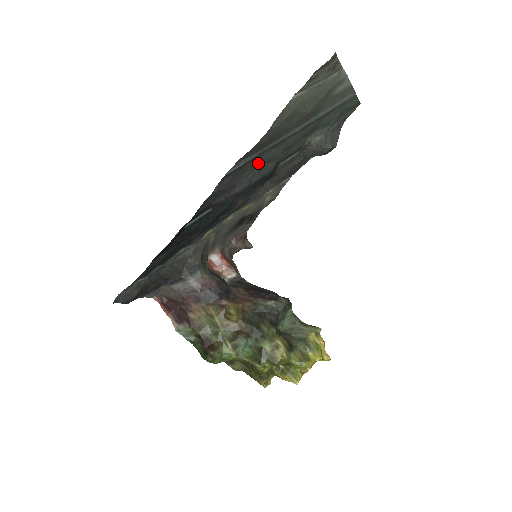
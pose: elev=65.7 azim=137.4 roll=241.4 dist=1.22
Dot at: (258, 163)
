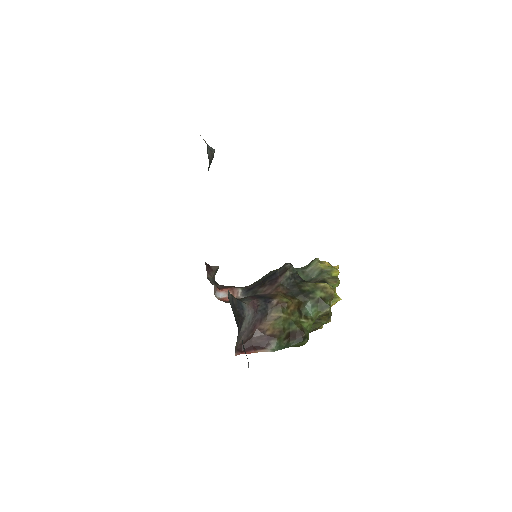
Dot at: occluded
